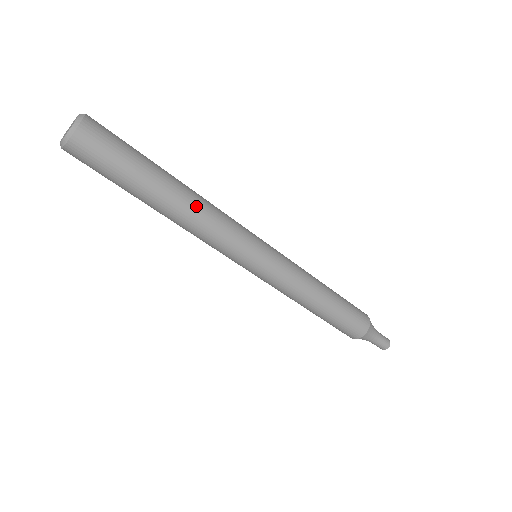
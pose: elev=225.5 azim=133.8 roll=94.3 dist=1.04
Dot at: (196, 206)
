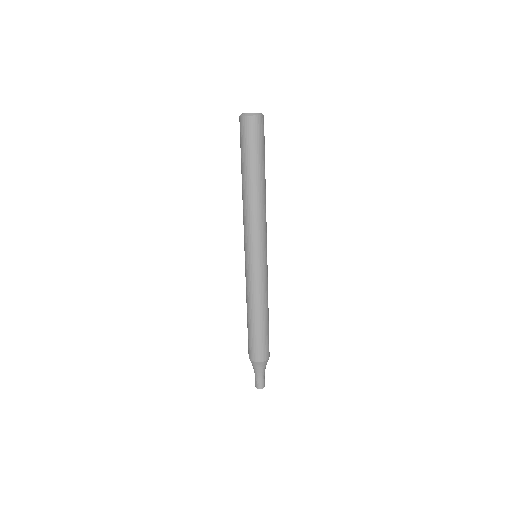
Dot at: occluded
